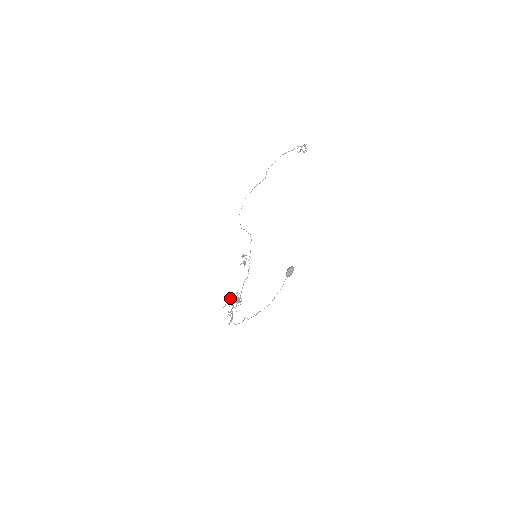
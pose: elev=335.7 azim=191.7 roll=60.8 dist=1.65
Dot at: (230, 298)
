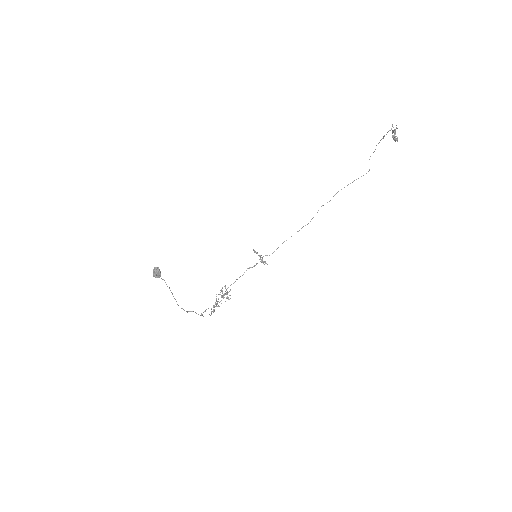
Dot at: occluded
